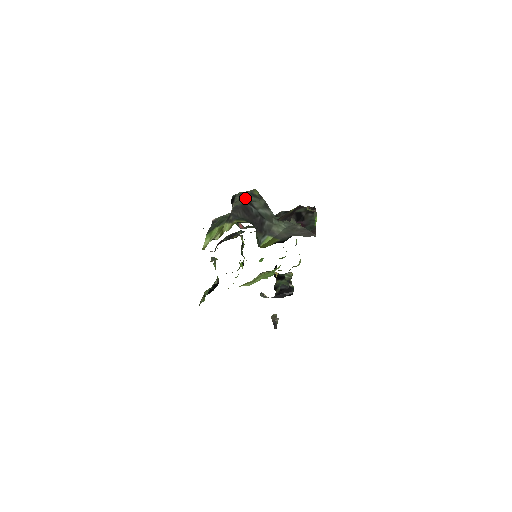
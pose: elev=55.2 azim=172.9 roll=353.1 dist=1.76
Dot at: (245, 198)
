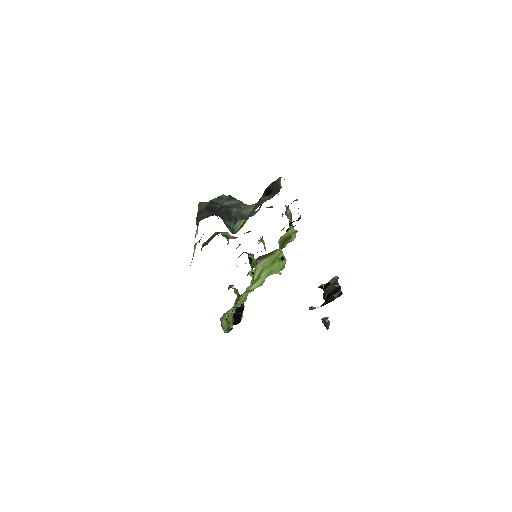
Dot at: (209, 202)
